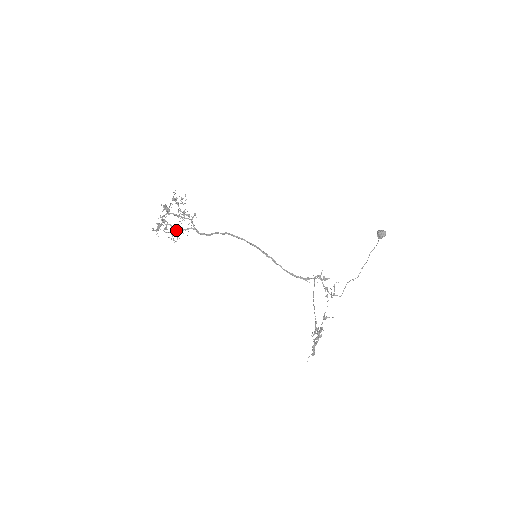
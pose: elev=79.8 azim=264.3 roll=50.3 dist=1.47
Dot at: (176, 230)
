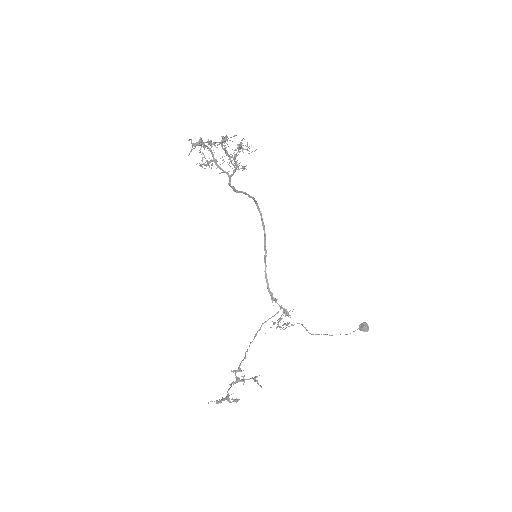
Dot at: (212, 163)
